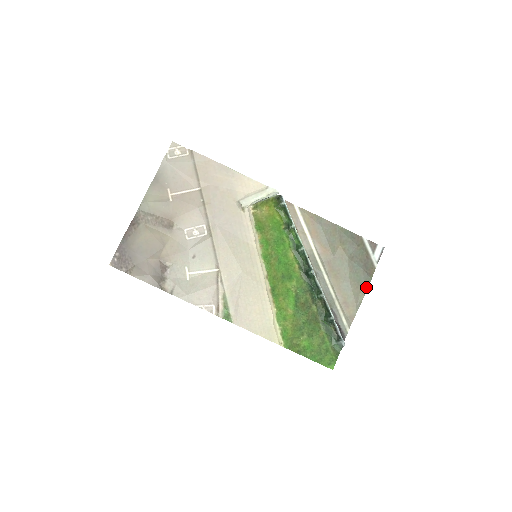
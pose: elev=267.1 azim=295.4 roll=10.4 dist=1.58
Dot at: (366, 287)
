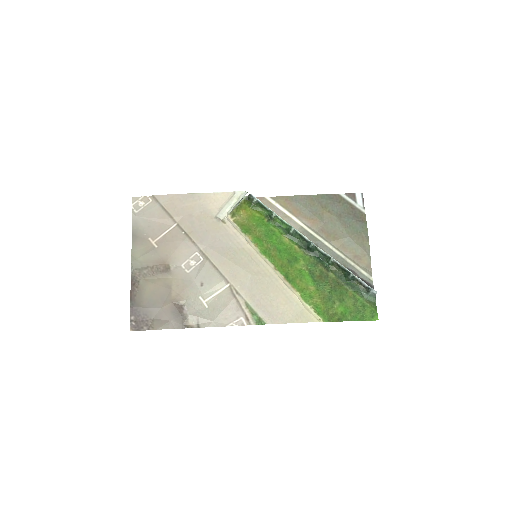
Dot at: (366, 234)
